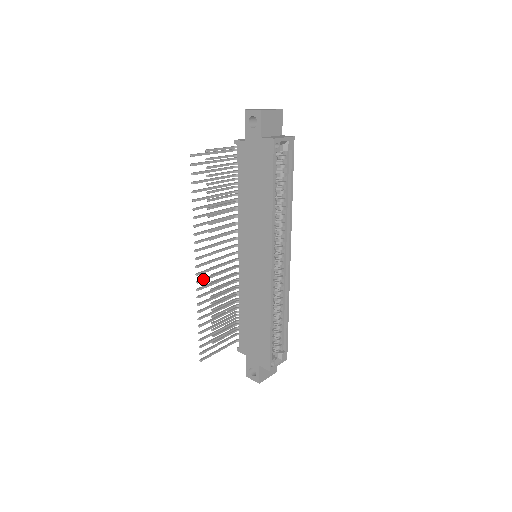
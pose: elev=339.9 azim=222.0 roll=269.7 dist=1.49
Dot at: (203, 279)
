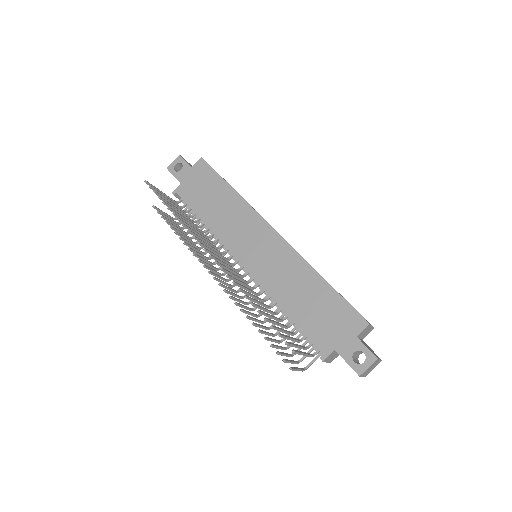
Dot at: (225, 270)
